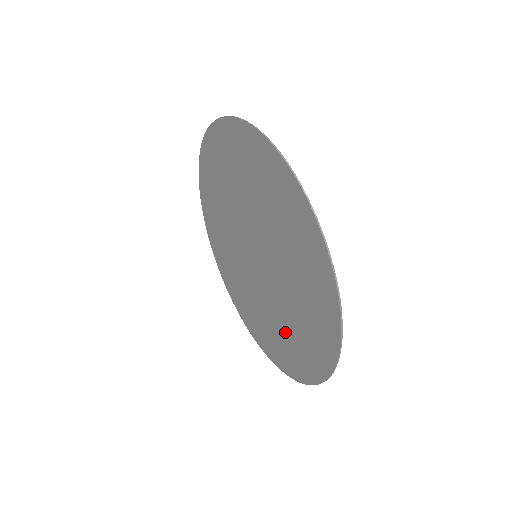
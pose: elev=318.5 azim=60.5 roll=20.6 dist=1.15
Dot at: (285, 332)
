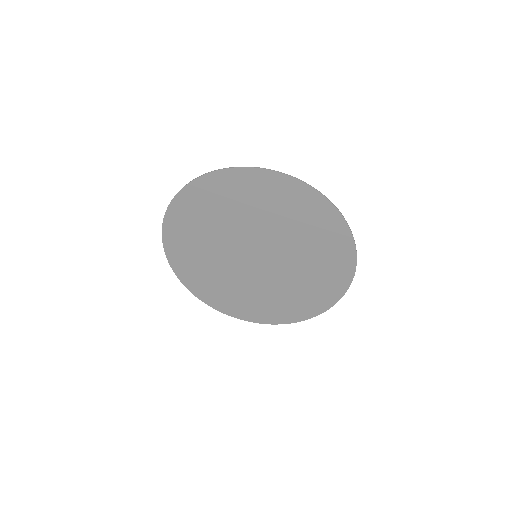
Dot at: (278, 298)
